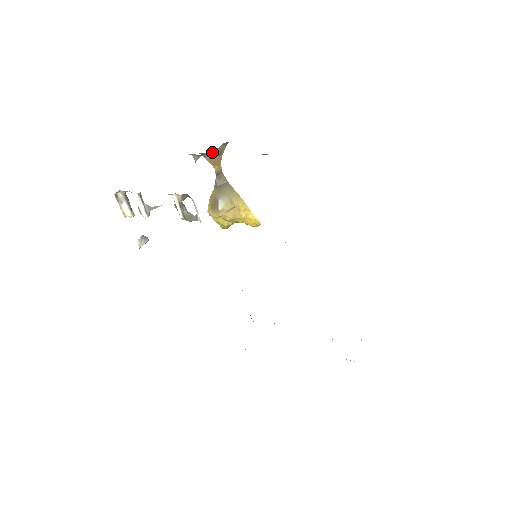
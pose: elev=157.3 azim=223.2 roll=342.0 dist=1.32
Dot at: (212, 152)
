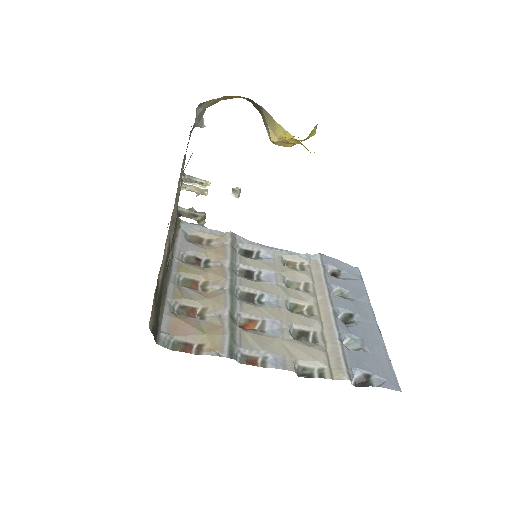
Dot at: (208, 106)
